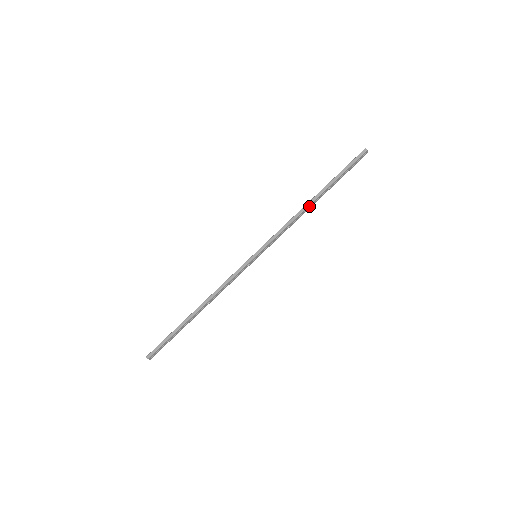
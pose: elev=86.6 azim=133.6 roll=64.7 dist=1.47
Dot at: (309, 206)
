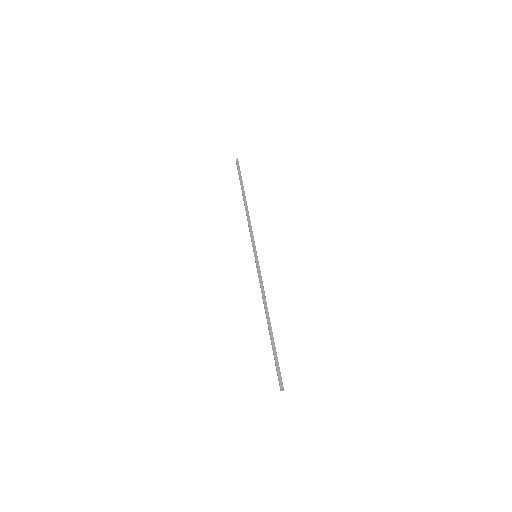
Dot at: (247, 206)
